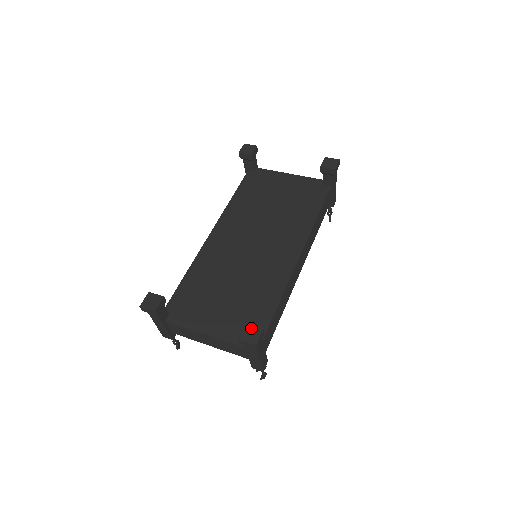
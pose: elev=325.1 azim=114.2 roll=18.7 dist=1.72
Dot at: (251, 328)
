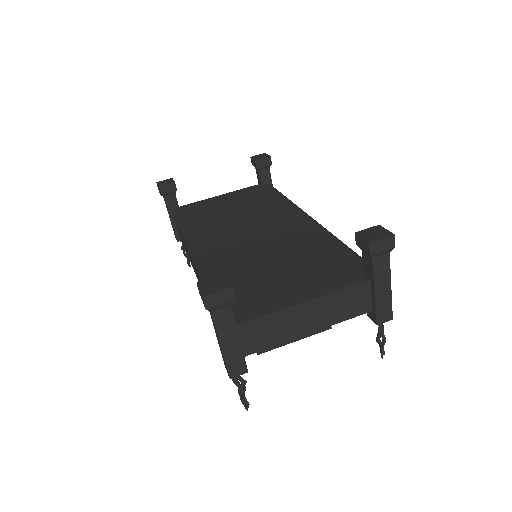
Dot at: (368, 231)
